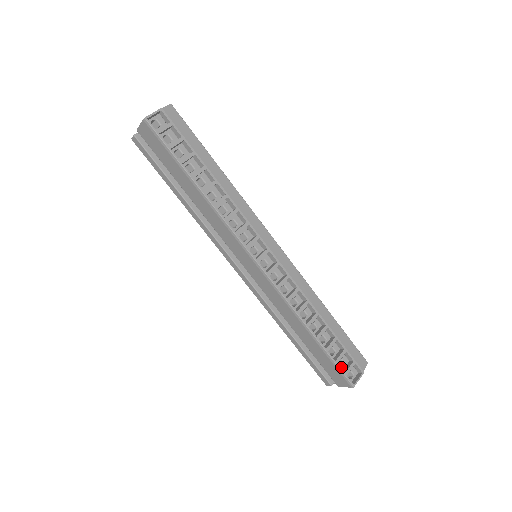
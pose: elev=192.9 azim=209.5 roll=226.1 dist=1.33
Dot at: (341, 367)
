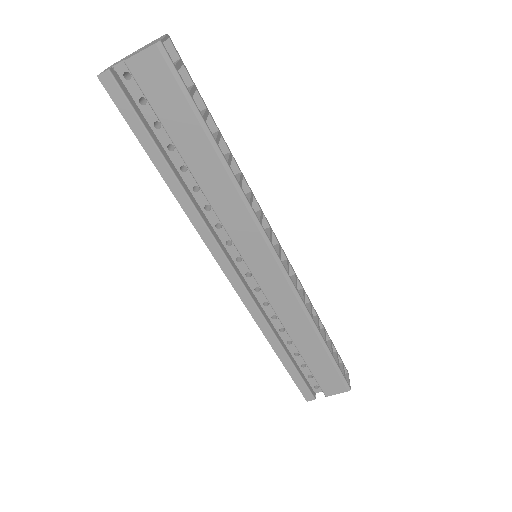
Dot at: occluded
